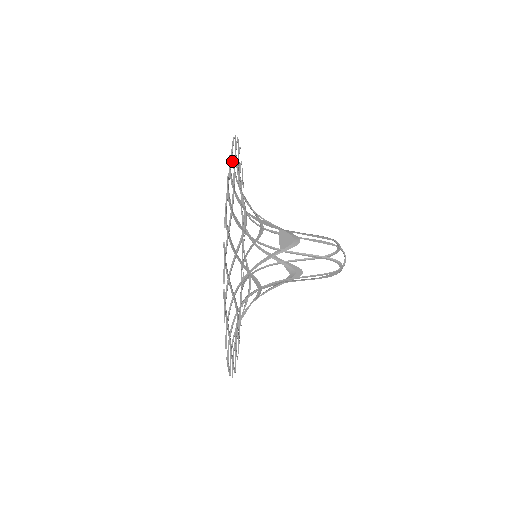
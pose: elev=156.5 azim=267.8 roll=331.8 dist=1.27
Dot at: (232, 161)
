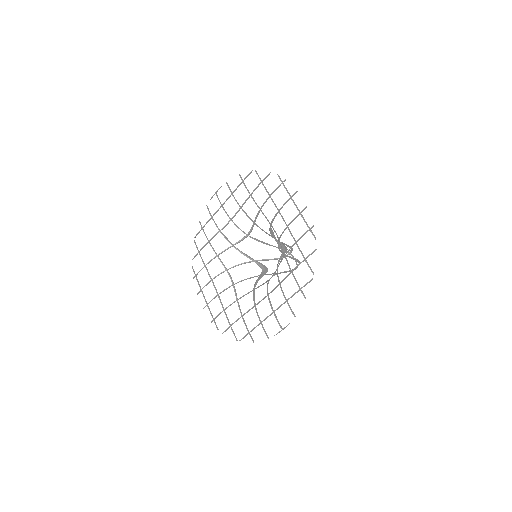
Dot at: (274, 191)
